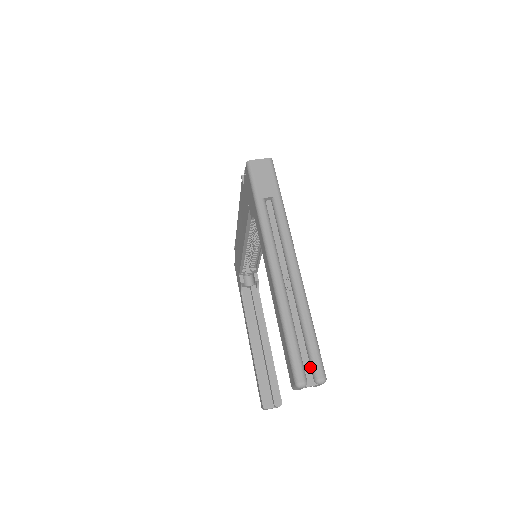
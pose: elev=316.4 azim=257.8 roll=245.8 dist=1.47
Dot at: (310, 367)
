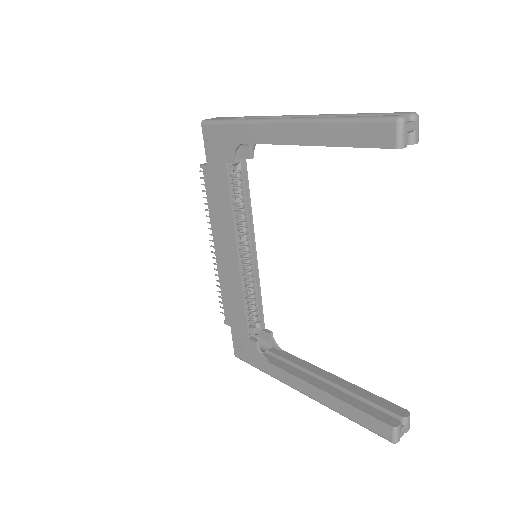
Dot at: occluded
